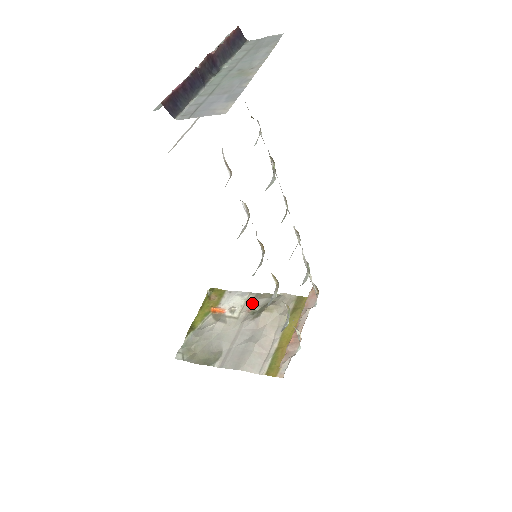
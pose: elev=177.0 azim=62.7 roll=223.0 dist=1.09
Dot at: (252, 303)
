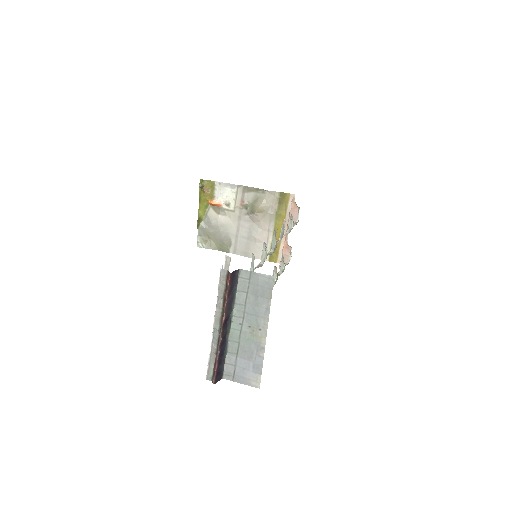
Dot at: (242, 197)
